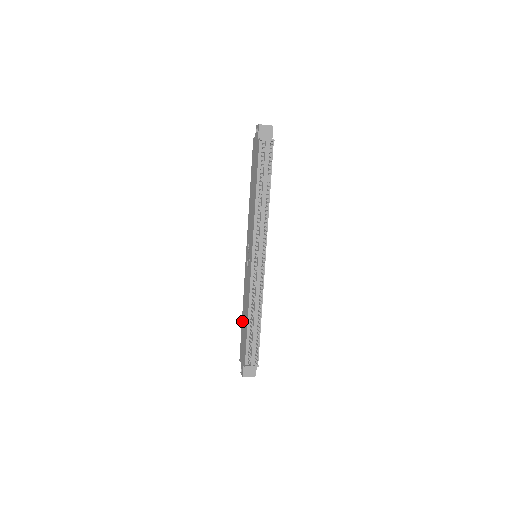
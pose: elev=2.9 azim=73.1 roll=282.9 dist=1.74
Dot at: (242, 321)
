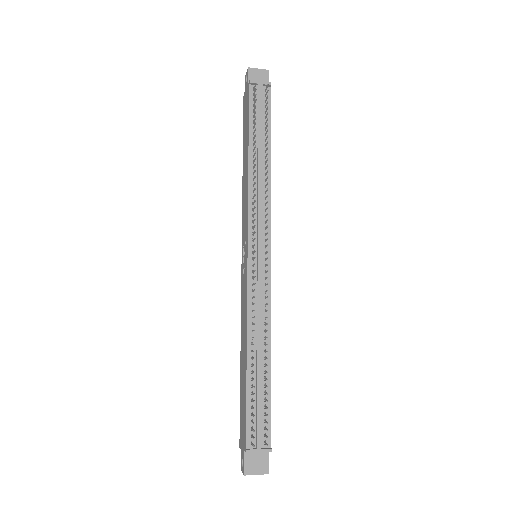
Dot at: (240, 371)
